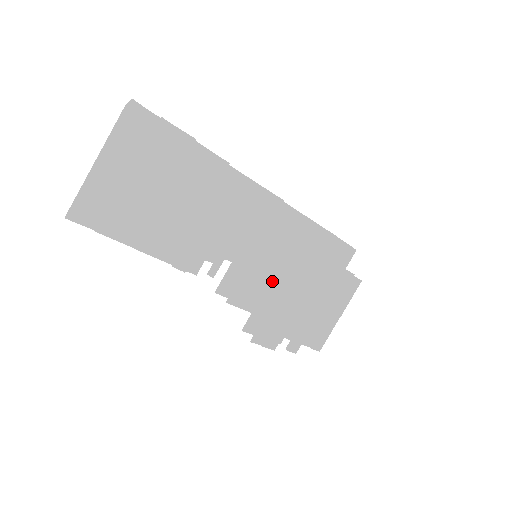
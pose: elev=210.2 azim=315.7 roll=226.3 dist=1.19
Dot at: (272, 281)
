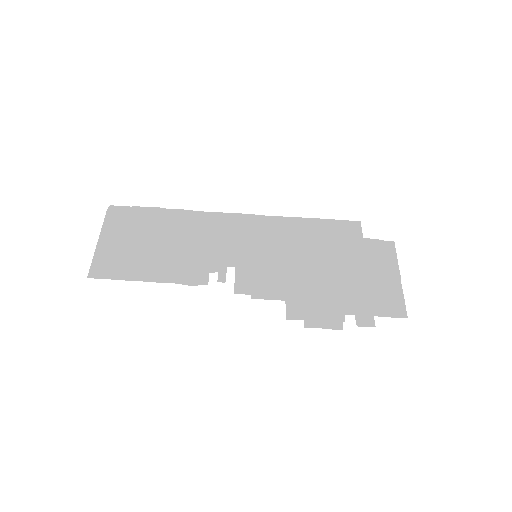
Dot at: (288, 270)
